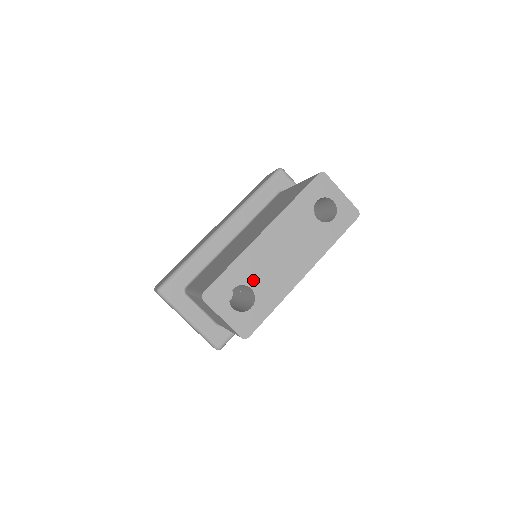
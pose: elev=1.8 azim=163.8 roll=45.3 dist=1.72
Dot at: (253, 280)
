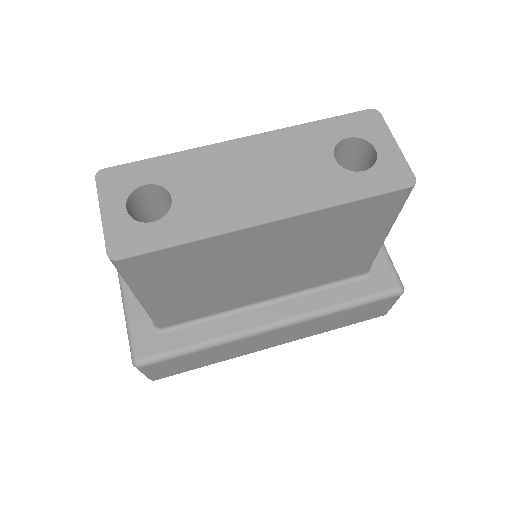
Dot at: (182, 188)
